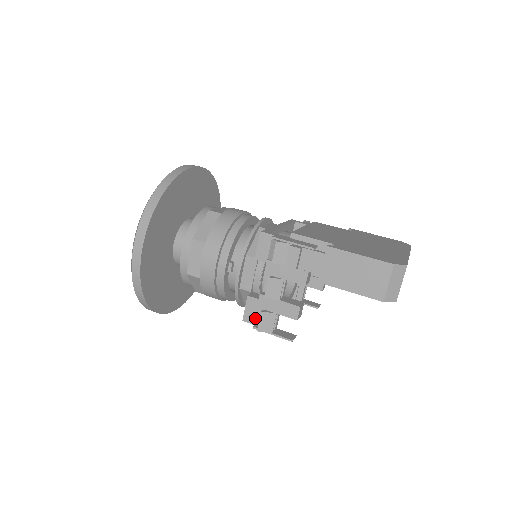
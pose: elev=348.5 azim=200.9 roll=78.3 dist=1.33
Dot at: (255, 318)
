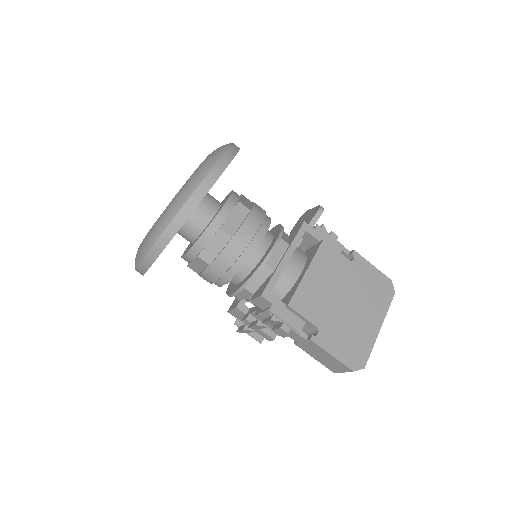
Dot at: (238, 317)
